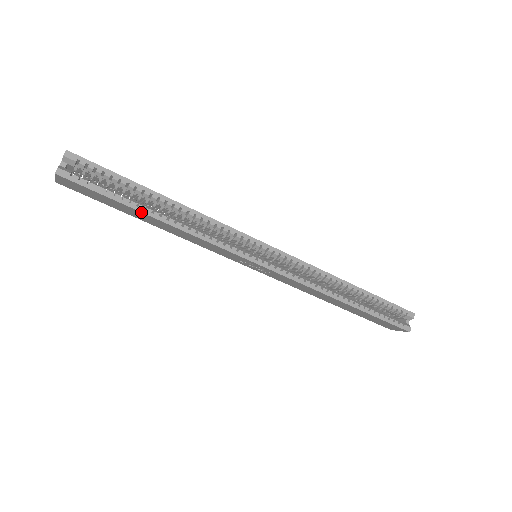
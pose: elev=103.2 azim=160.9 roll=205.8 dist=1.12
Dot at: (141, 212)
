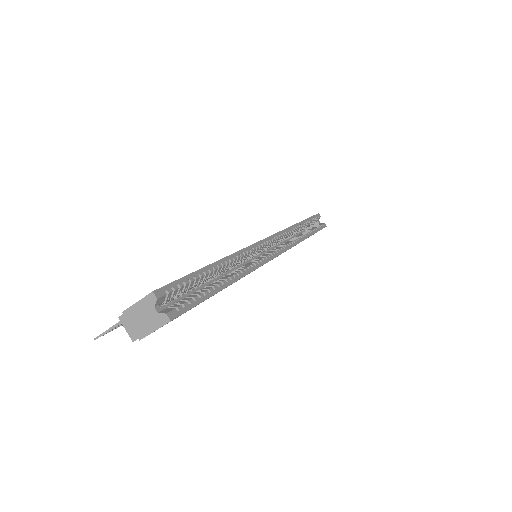
Dot at: occluded
